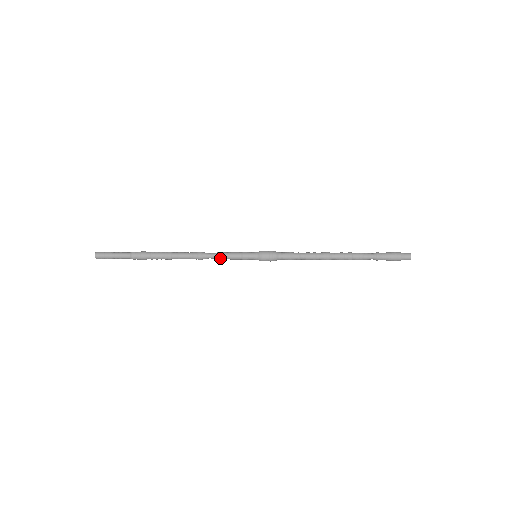
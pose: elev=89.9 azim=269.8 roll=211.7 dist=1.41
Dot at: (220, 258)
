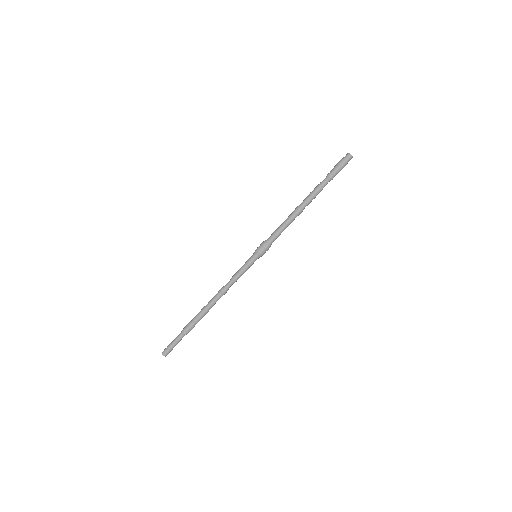
Dot at: (234, 279)
